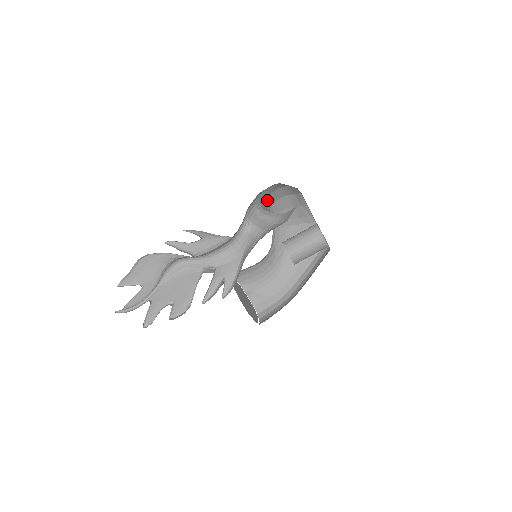
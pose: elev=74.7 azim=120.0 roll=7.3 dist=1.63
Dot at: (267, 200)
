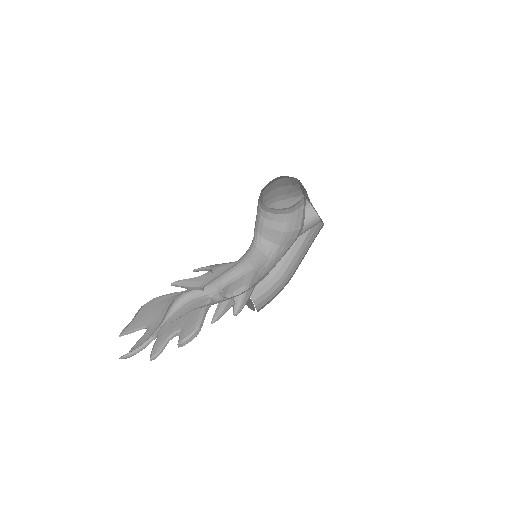
Dot at: (261, 192)
